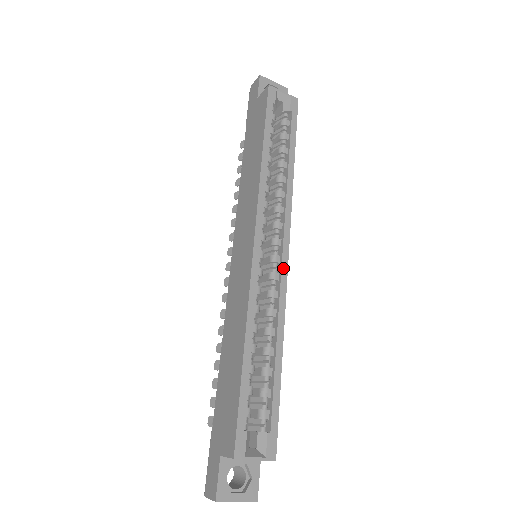
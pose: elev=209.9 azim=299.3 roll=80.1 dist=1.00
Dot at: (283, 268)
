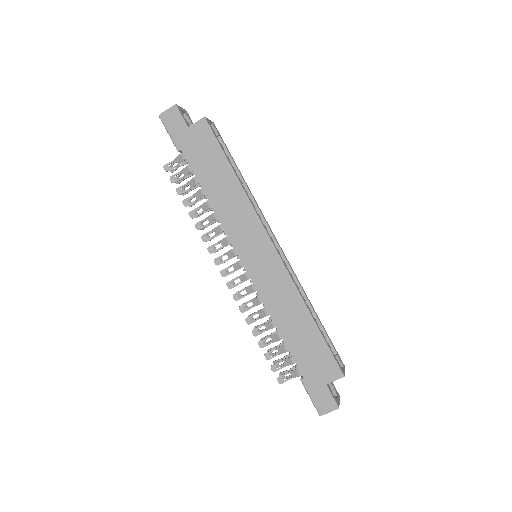
Dot at: (285, 256)
